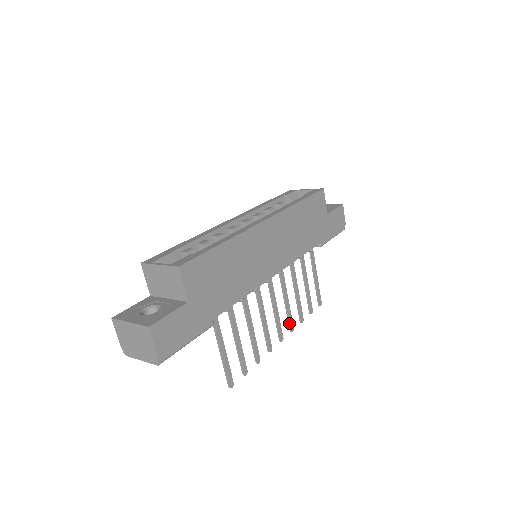
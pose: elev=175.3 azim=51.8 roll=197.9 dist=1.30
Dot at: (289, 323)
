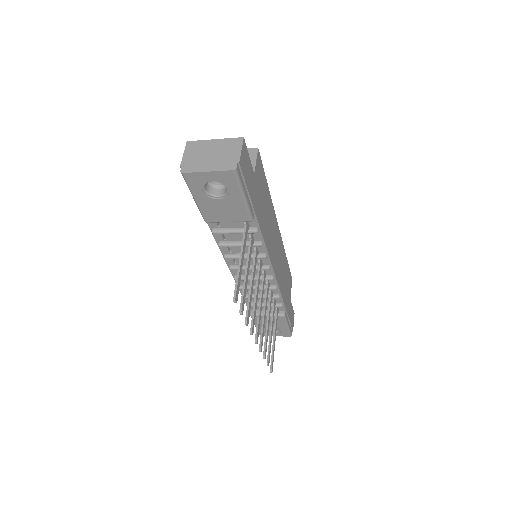
Dot at: (261, 338)
